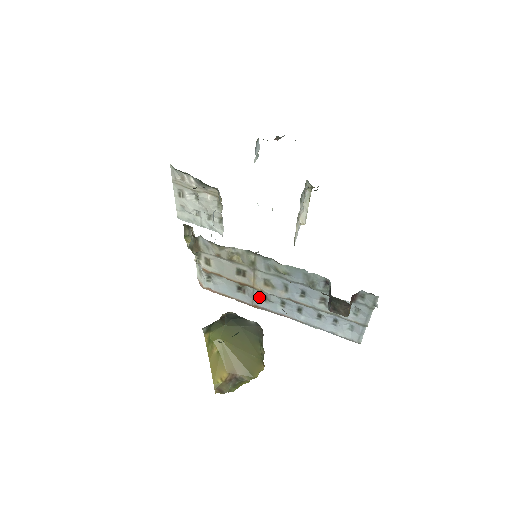
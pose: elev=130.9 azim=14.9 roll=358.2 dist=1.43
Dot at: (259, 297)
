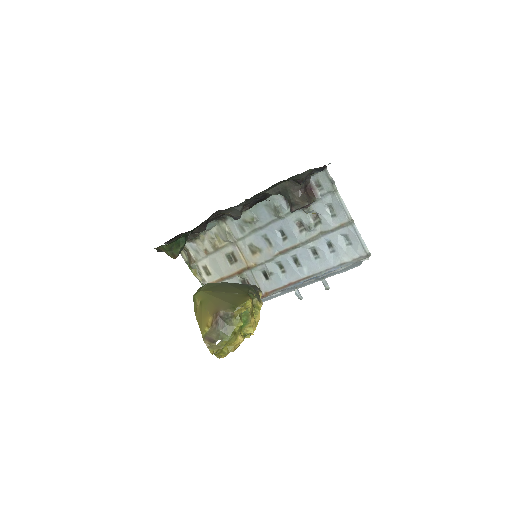
Dot at: (261, 278)
